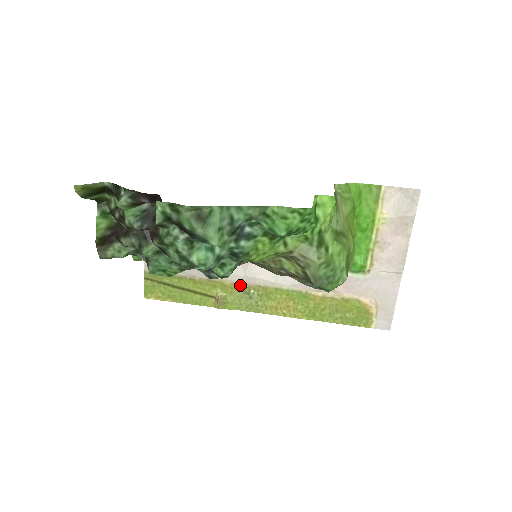
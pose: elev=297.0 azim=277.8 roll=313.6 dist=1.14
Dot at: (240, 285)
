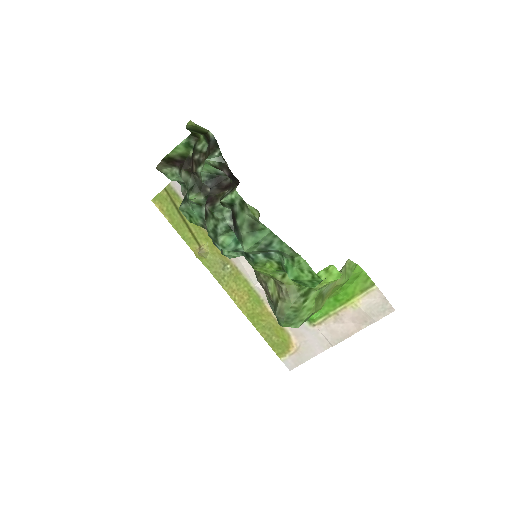
Dot at: occluded
